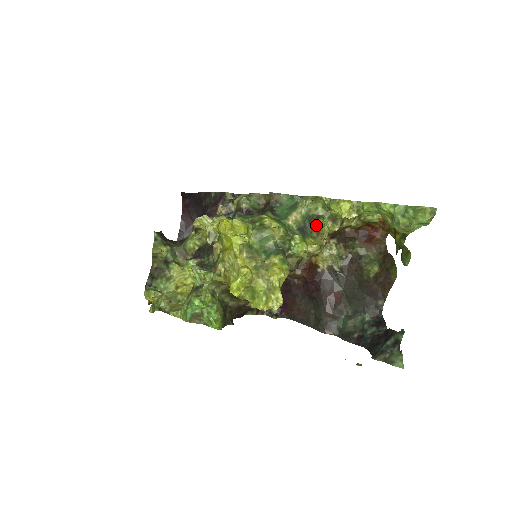
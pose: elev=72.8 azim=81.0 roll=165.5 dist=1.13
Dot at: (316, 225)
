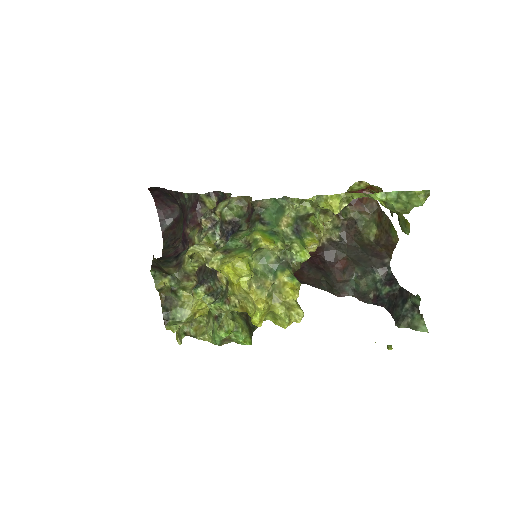
Dot at: (309, 221)
